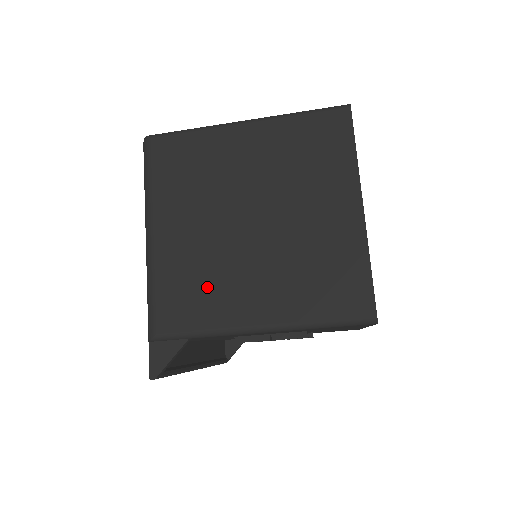
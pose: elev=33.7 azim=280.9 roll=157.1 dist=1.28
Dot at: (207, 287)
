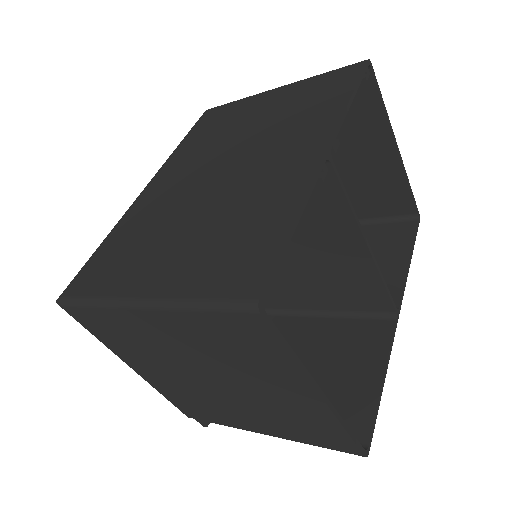
Dot at: (205, 407)
